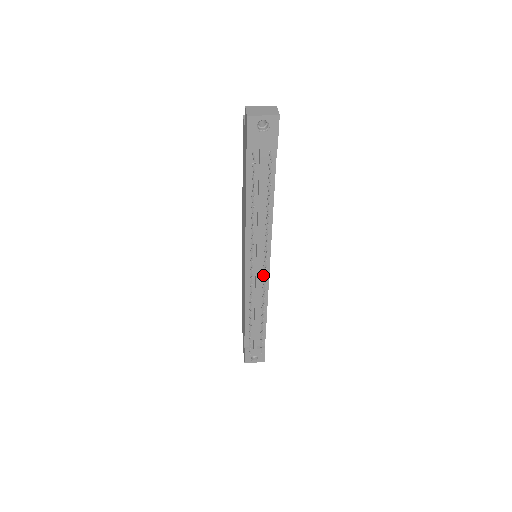
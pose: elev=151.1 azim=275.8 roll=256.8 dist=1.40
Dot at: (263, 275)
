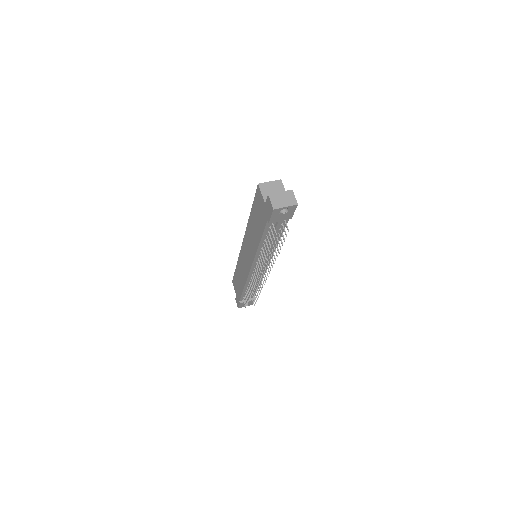
Dot at: (263, 270)
